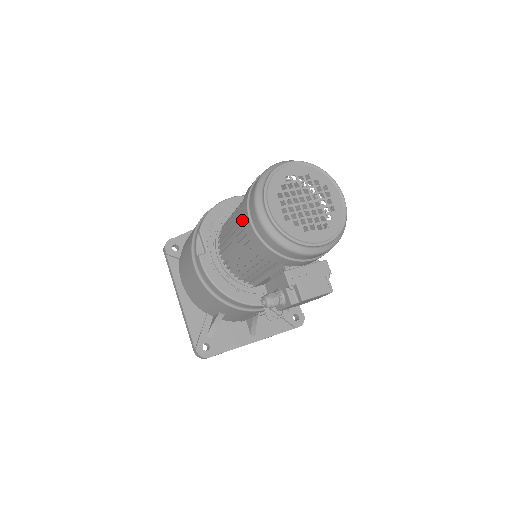
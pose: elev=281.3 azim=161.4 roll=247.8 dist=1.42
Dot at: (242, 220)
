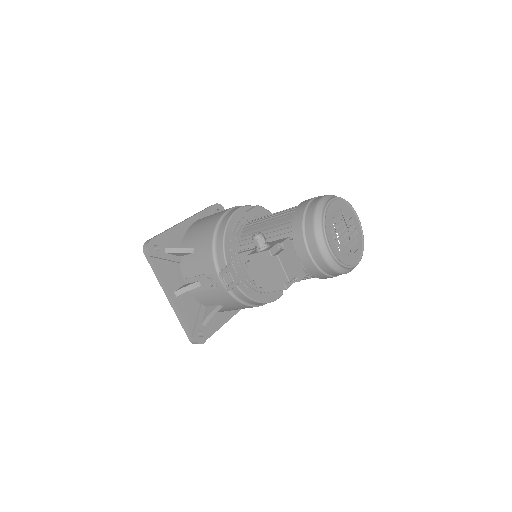
Dot at: (305, 200)
